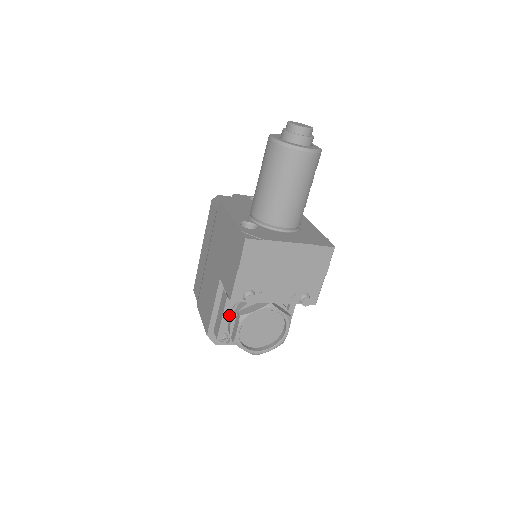
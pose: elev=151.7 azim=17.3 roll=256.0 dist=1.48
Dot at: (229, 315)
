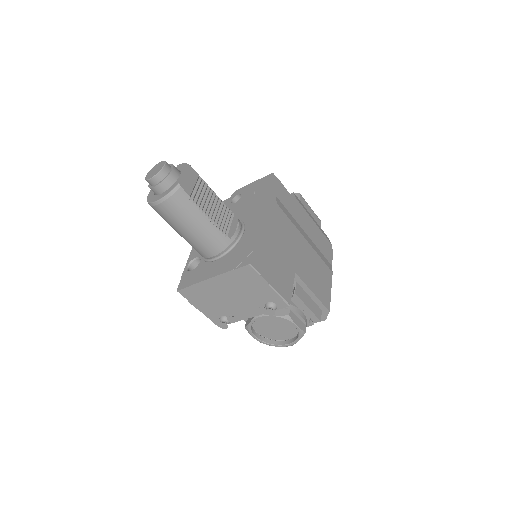
Dot at: occluded
